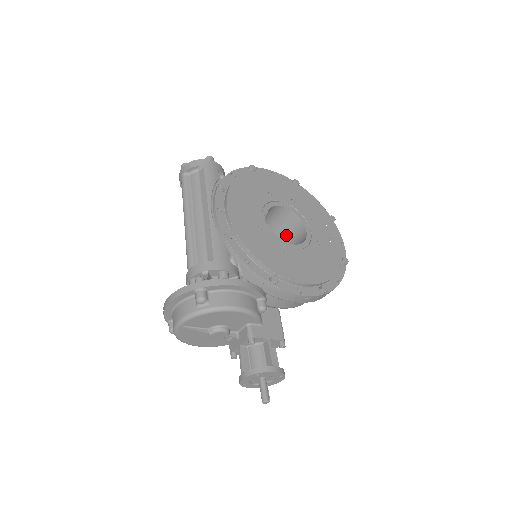
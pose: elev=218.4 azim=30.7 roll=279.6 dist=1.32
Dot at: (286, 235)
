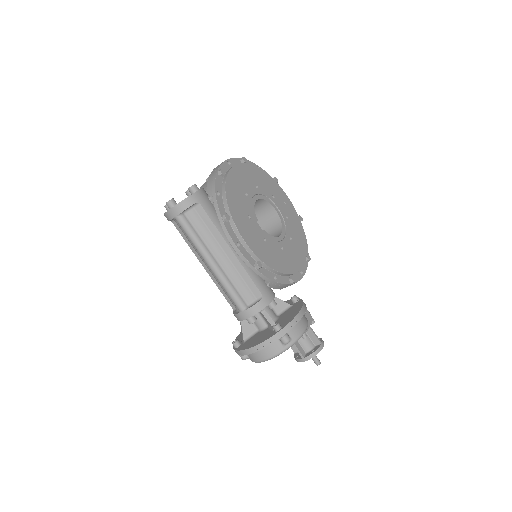
Dot at: occluded
